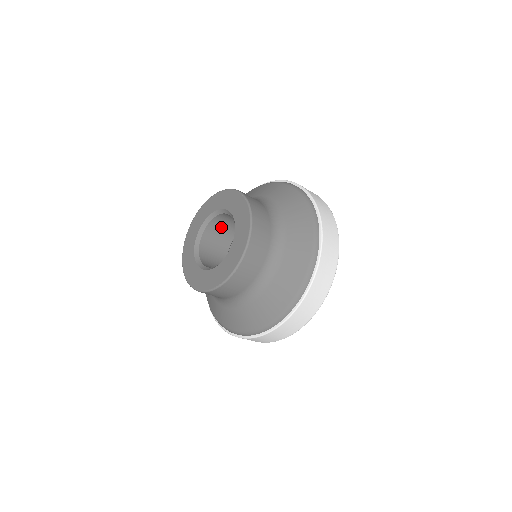
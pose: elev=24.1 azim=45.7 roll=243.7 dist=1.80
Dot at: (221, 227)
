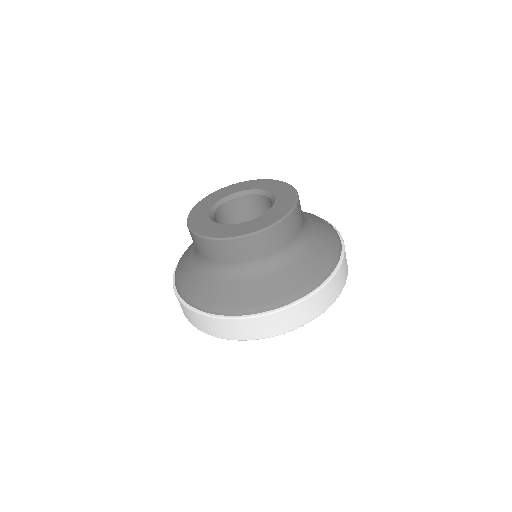
Dot at: (248, 209)
